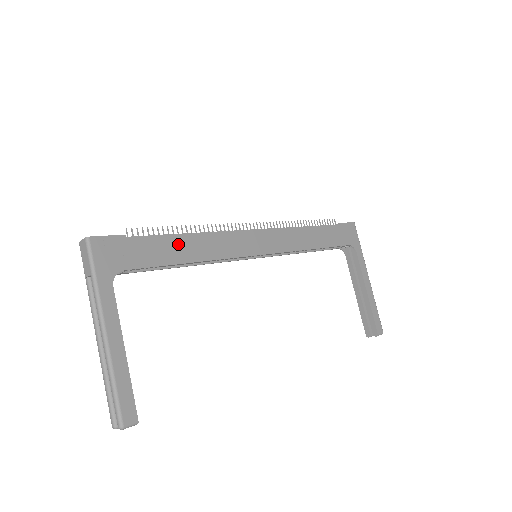
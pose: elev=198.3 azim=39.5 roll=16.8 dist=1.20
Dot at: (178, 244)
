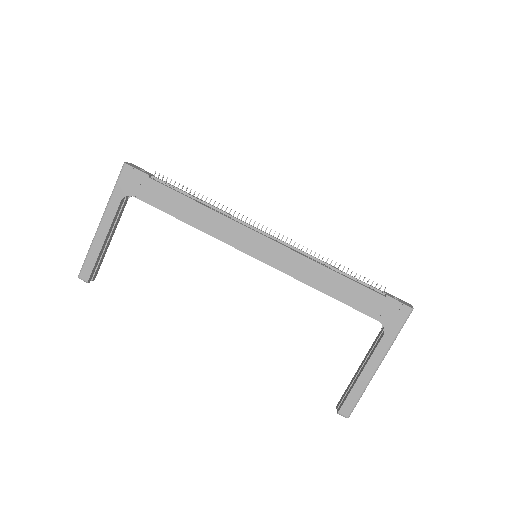
Dot at: (184, 204)
